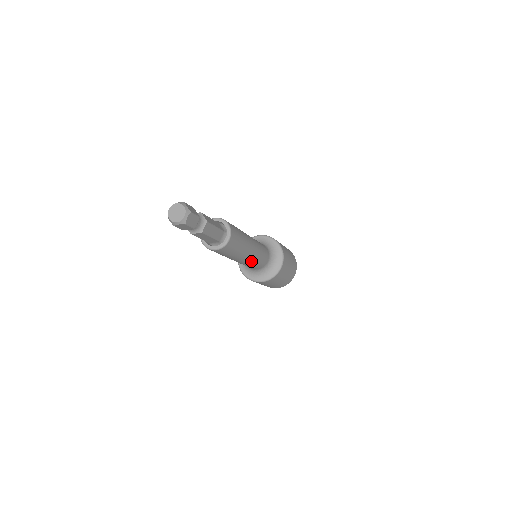
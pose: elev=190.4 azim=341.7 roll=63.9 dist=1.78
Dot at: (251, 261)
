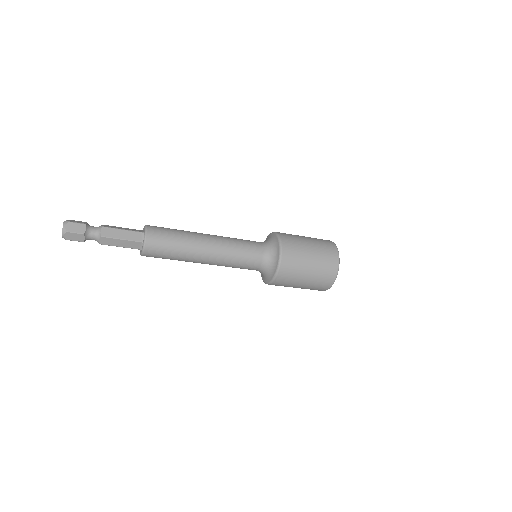
Dot at: (220, 265)
